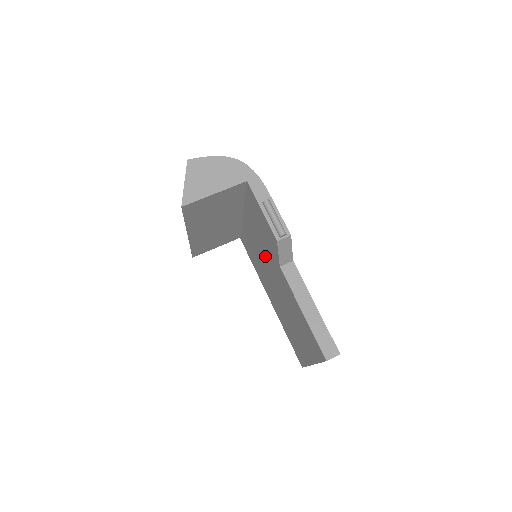
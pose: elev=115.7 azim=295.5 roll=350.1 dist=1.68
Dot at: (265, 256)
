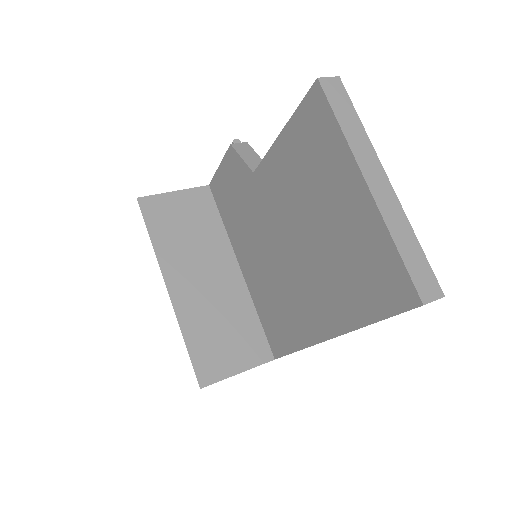
Dot at: (260, 234)
